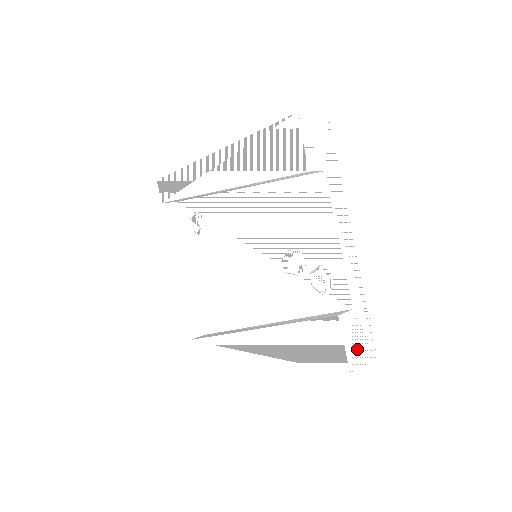
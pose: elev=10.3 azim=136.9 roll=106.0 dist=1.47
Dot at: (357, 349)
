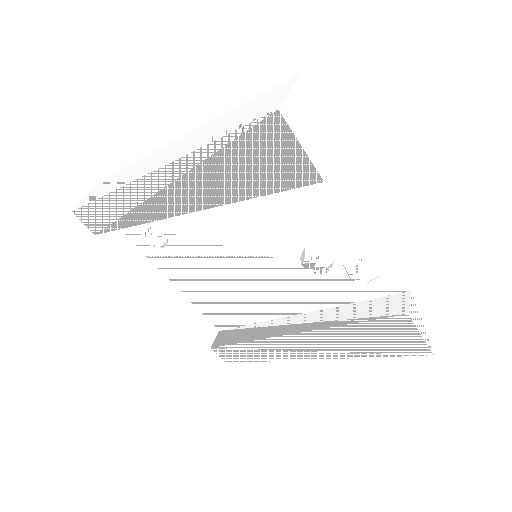
Dot at: (428, 324)
